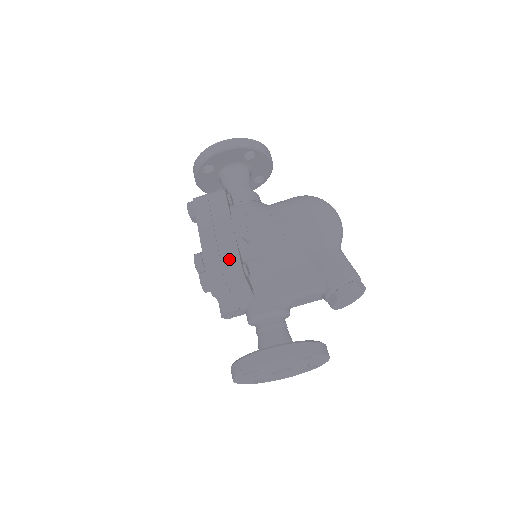
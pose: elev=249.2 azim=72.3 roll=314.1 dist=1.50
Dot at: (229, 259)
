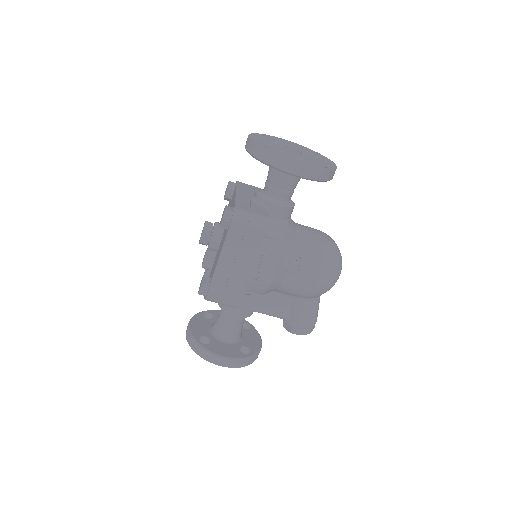
Dot at: (233, 293)
